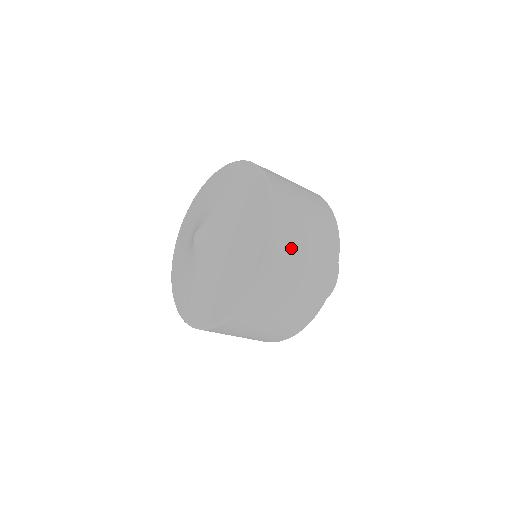
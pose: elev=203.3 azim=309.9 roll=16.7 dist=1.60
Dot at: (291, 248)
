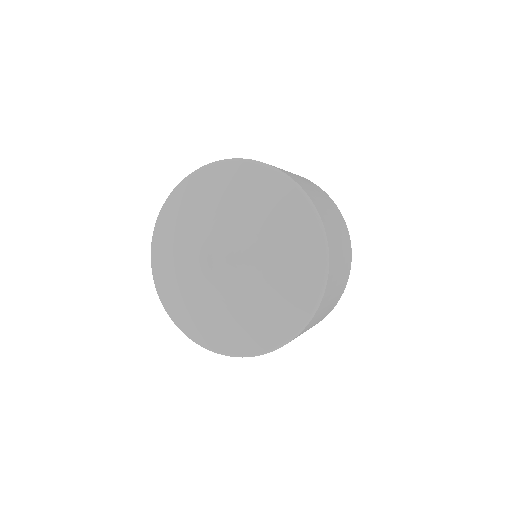
Dot at: occluded
